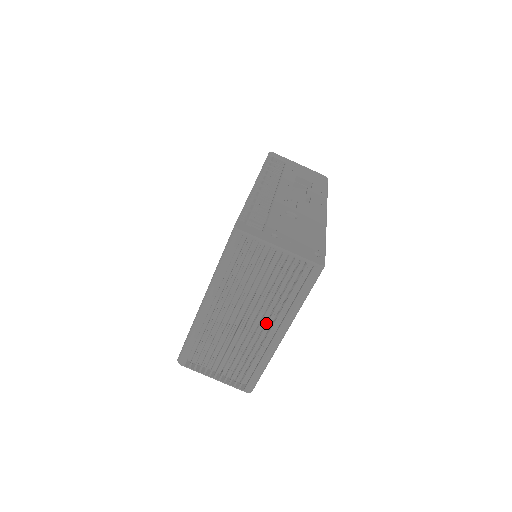
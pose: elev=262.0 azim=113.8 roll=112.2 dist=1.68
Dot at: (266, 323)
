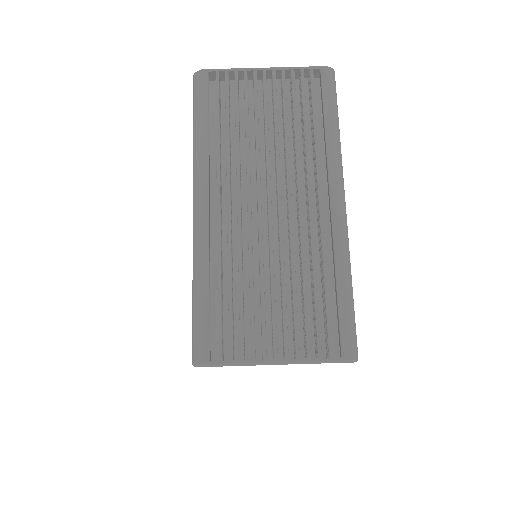
Dot at: (306, 196)
